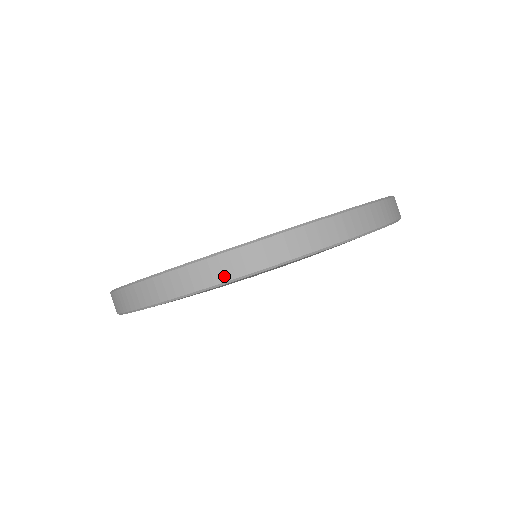
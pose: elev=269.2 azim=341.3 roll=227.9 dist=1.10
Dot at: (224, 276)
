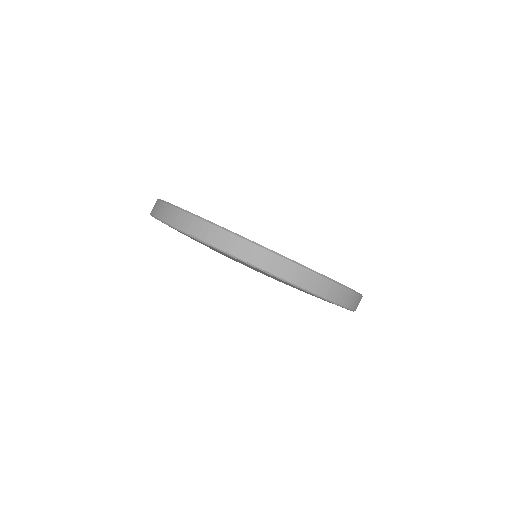
Dot at: (344, 302)
